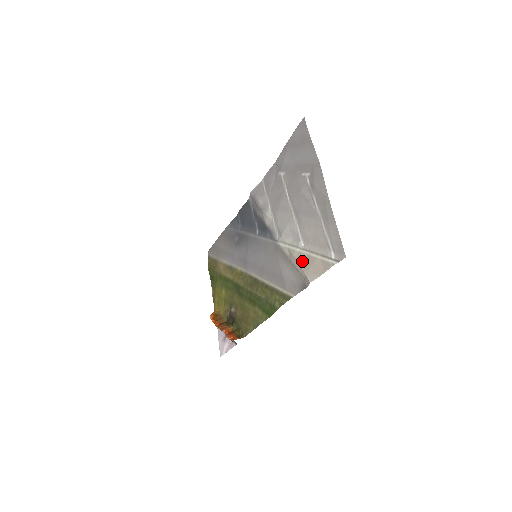
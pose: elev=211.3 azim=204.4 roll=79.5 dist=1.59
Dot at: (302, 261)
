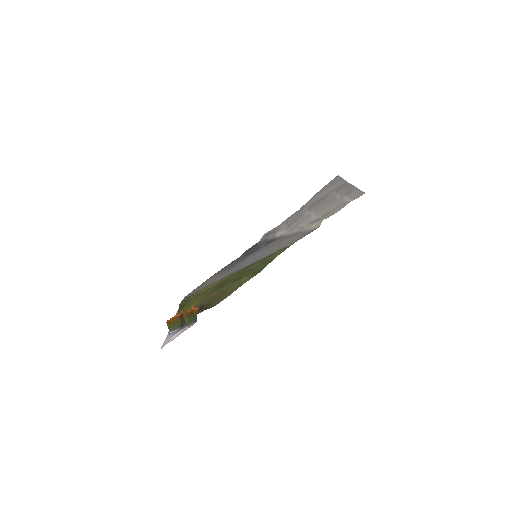
Dot at: (316, 220)
